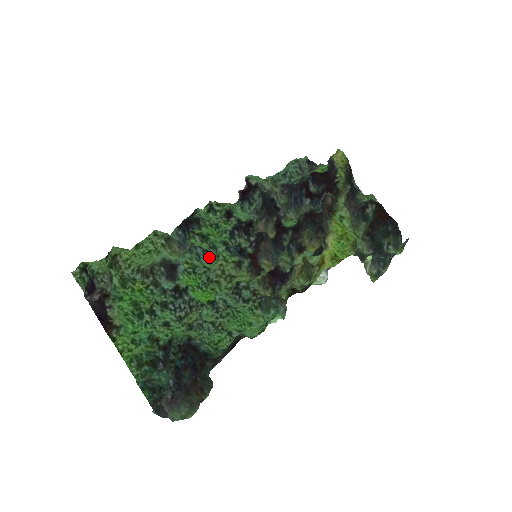
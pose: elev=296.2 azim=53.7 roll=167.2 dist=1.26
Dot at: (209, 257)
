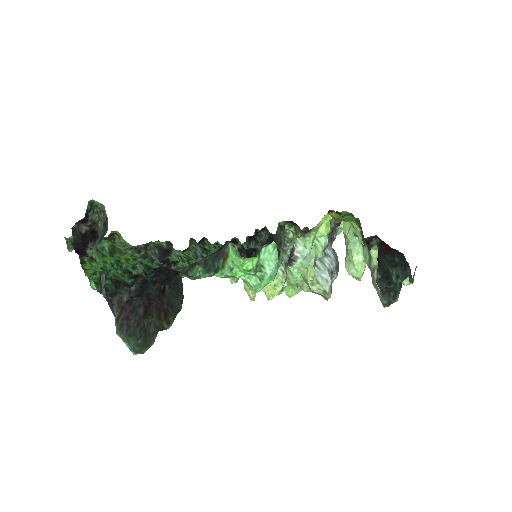
Dot at: occluded
